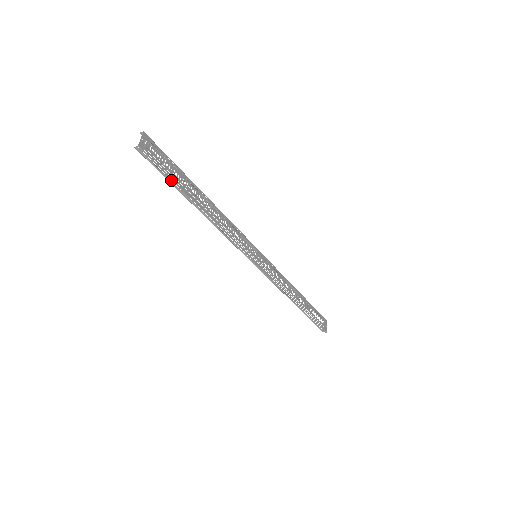
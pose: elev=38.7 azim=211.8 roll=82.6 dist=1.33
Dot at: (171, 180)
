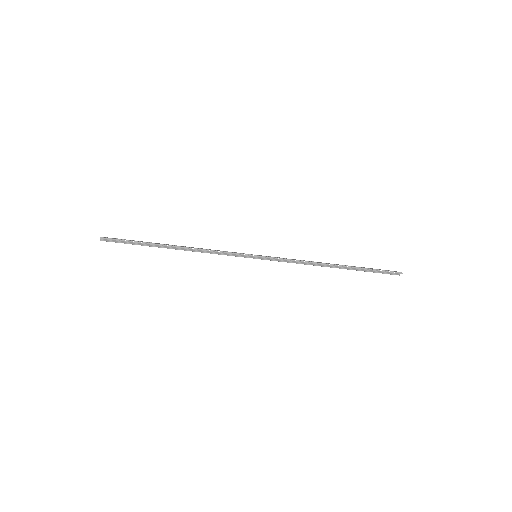
Dot at: (138, 243)
